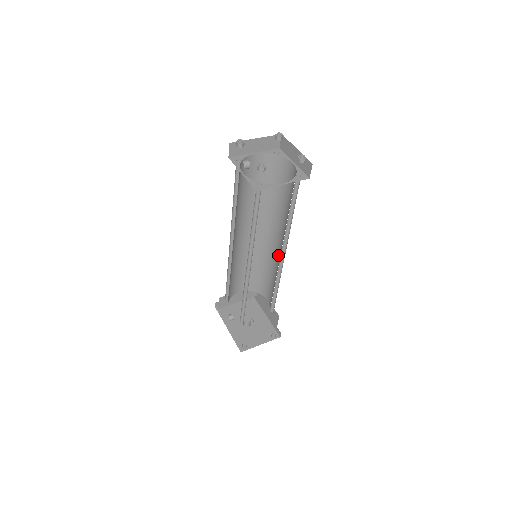
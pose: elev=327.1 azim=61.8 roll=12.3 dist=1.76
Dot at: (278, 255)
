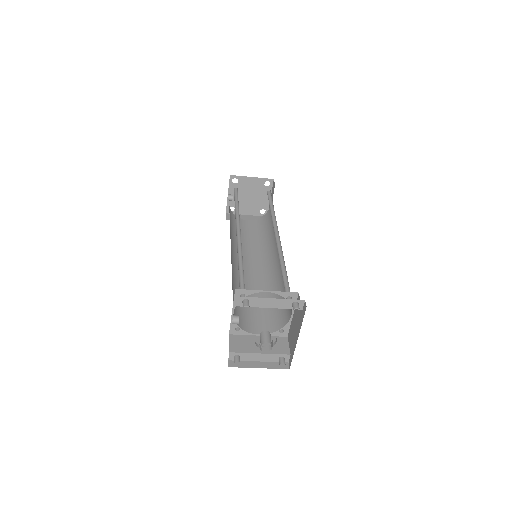
Dot at: occluded
